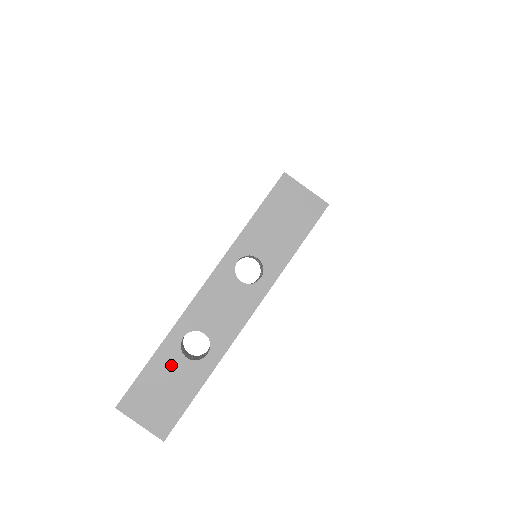
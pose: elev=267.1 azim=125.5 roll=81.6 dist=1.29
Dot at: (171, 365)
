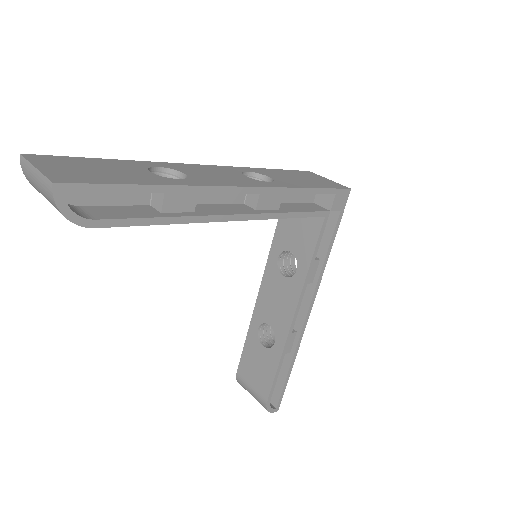
Dot at: (126, 167)
